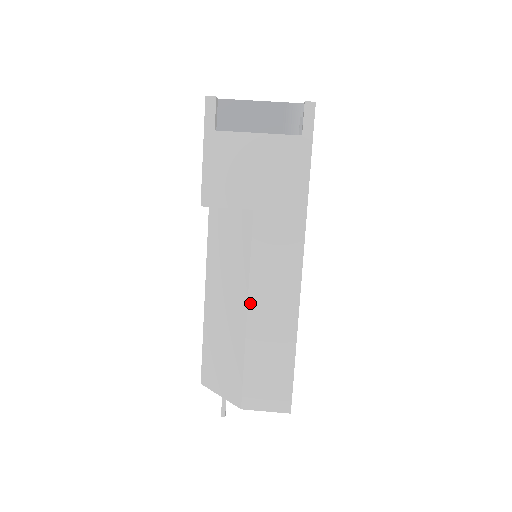
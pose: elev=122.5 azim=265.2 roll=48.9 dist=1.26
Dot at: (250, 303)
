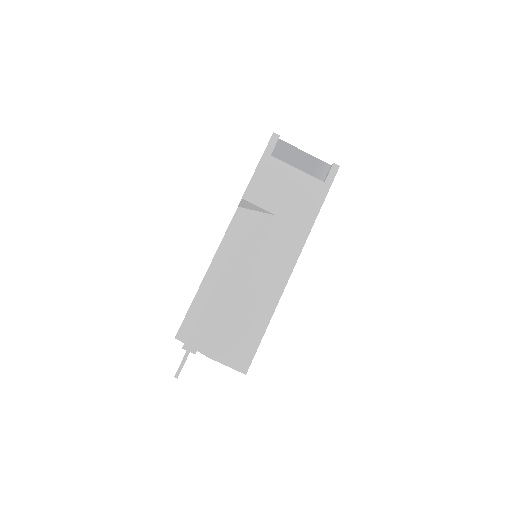
Dot at: (249, 278)
